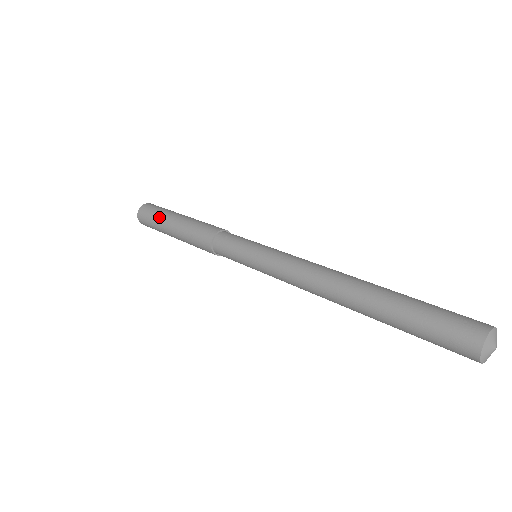
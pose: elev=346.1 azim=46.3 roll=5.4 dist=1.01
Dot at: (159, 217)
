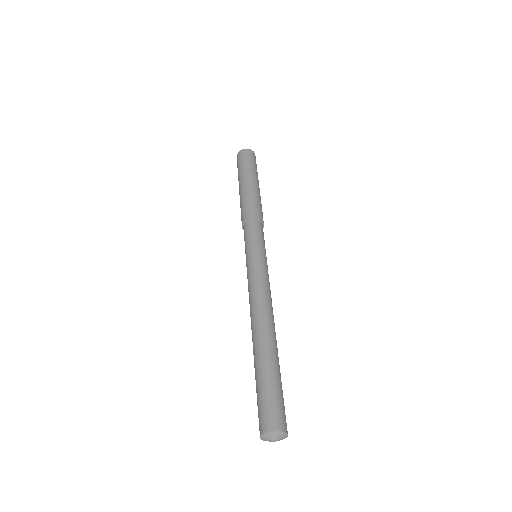
Dot at: (240, 172)
